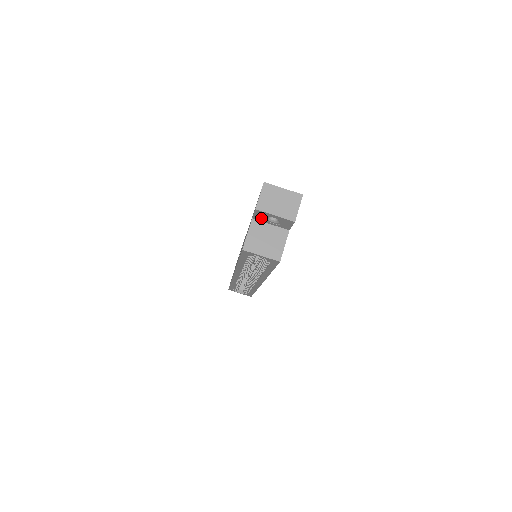
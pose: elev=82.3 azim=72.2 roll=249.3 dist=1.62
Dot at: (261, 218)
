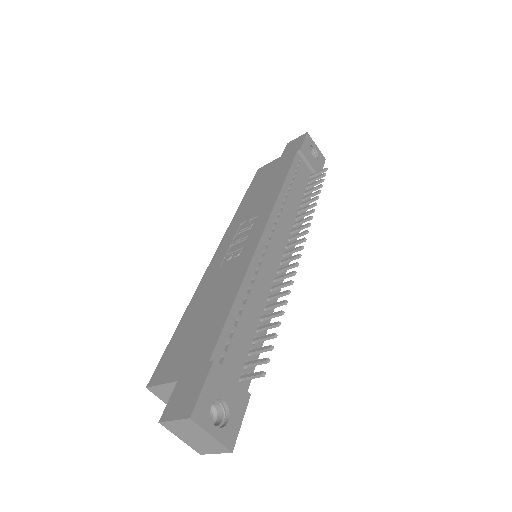
Dot at: occluded
